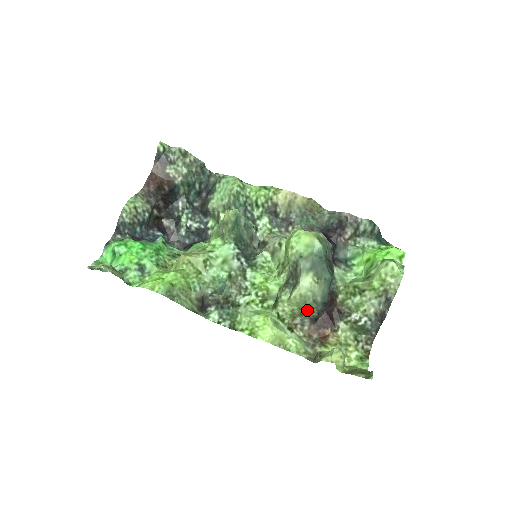
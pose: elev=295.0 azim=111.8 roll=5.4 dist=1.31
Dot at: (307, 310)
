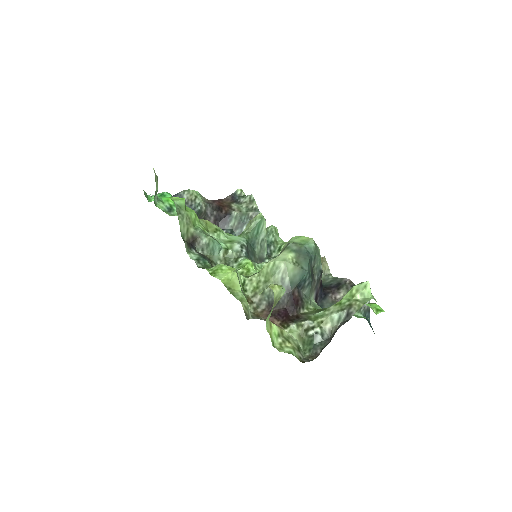
Dot at: occluded
